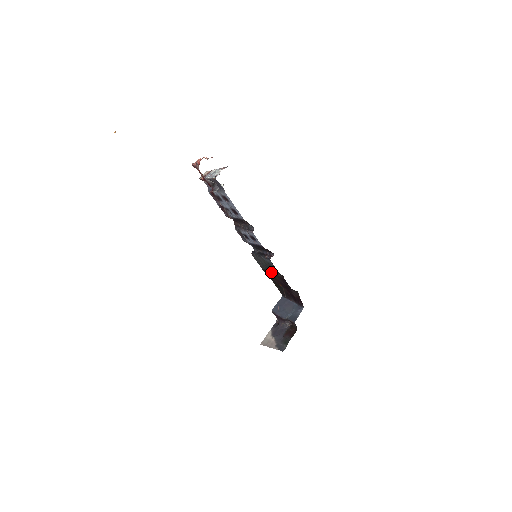
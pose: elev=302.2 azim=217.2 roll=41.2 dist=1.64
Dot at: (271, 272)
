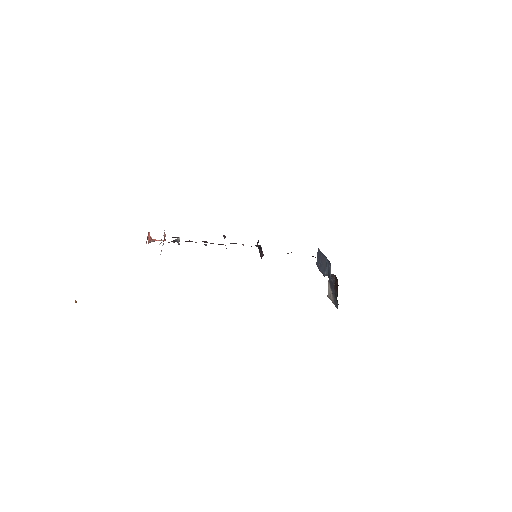
Dot at: occluded
